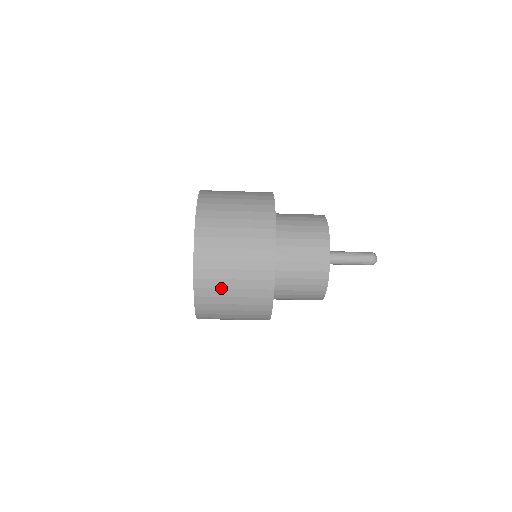
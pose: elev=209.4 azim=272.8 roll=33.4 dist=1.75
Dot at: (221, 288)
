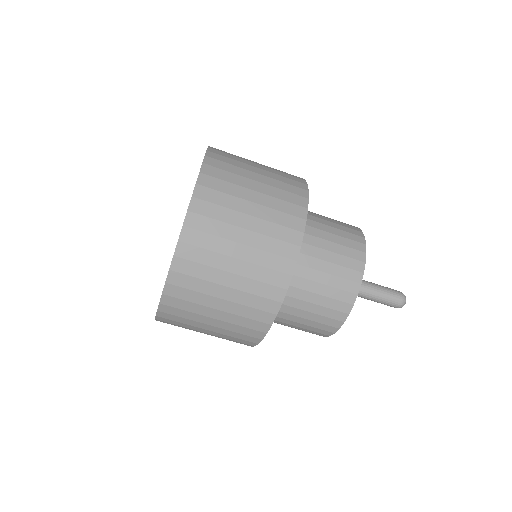
Dot at: (223, 237)
